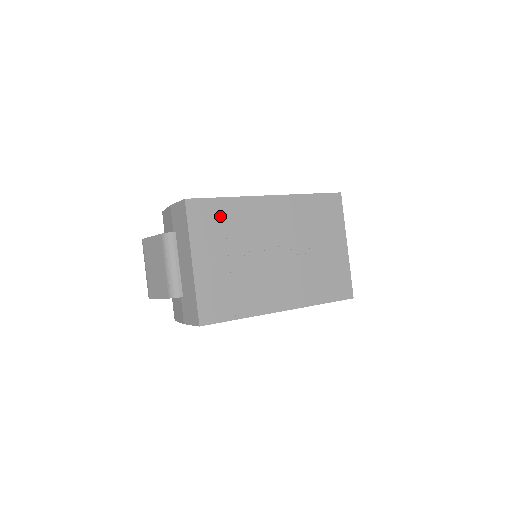
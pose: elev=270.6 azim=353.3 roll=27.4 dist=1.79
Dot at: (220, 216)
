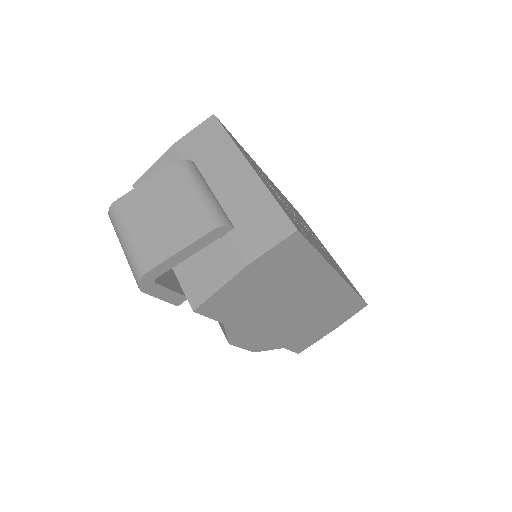
Dot at: (246, 154)
